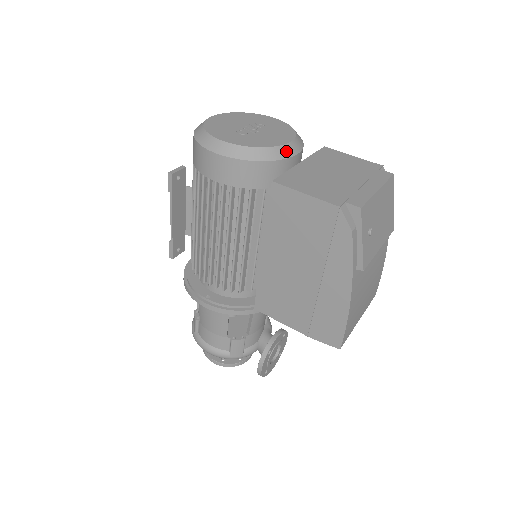
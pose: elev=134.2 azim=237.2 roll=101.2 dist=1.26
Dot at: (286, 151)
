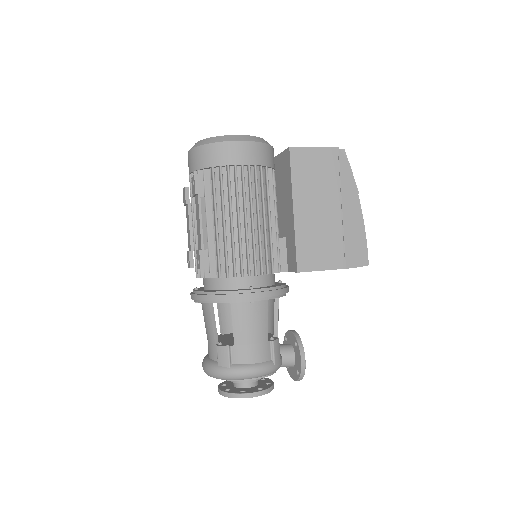
Dot at: occluded
